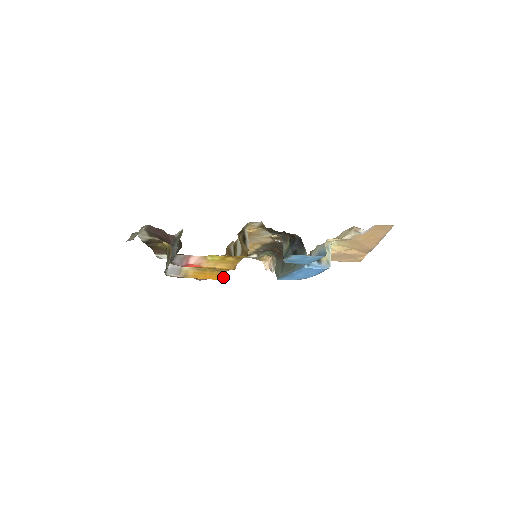
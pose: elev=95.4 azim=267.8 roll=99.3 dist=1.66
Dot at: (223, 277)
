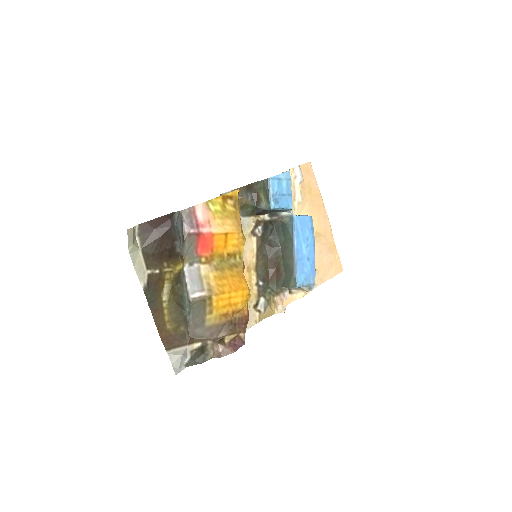
Dot at: (246, 284)
